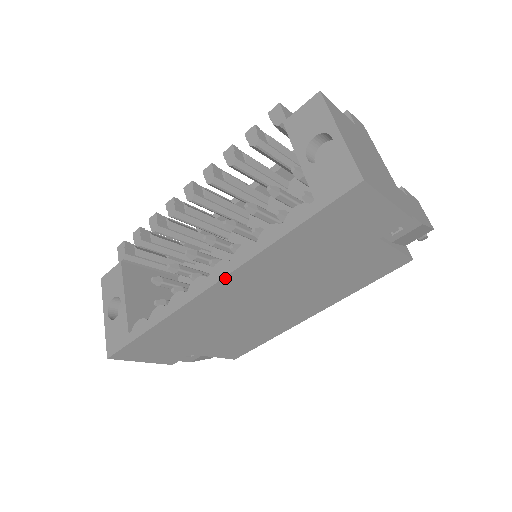
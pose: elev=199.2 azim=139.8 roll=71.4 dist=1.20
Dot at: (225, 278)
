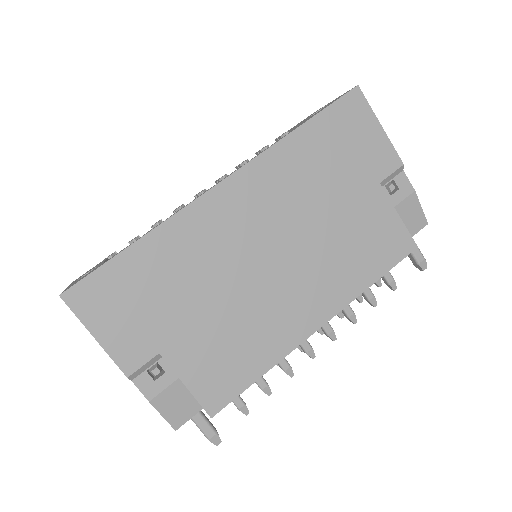
Dot at: (237, 173)
